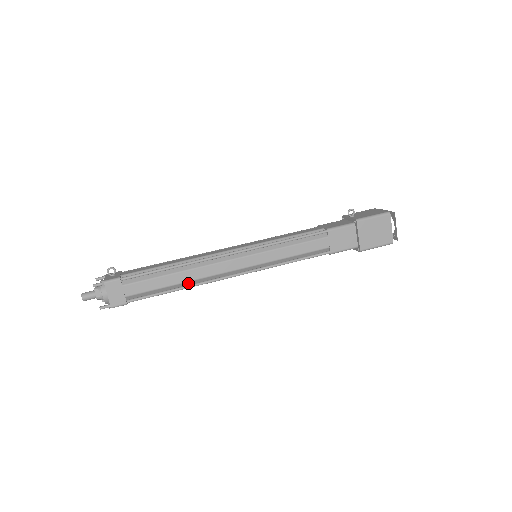
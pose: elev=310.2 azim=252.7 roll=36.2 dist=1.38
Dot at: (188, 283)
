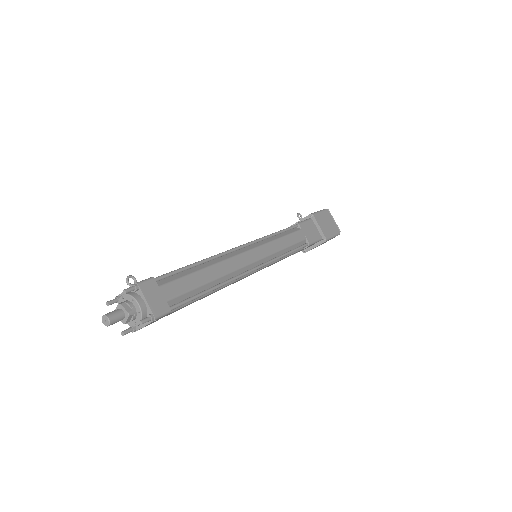
Dot at: (219, 281)
